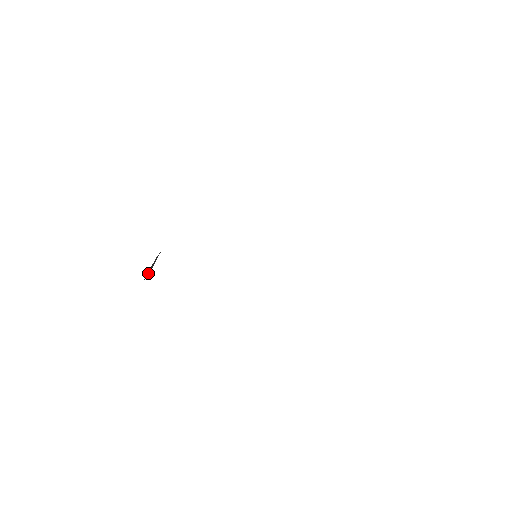
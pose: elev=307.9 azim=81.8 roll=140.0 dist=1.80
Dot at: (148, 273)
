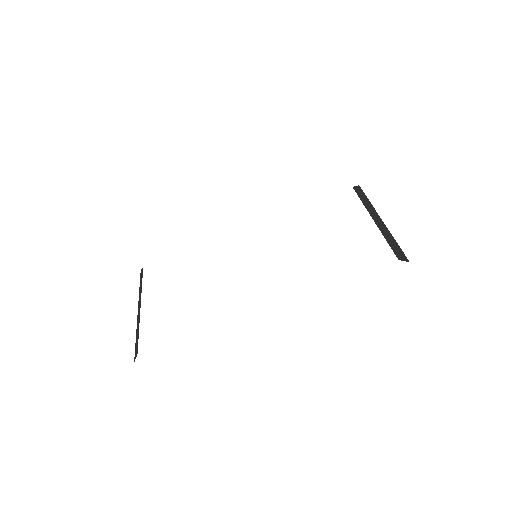
Dot at: (136, 341)
